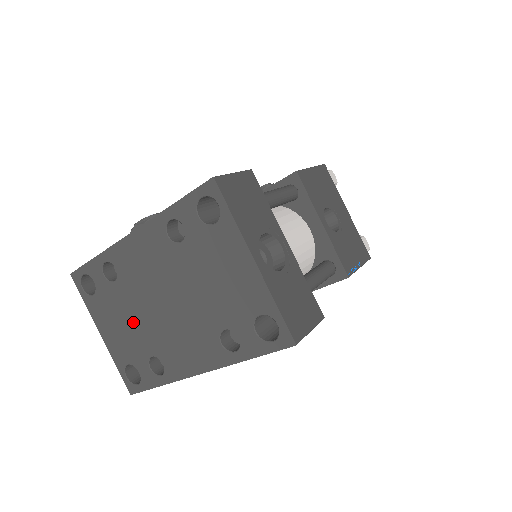
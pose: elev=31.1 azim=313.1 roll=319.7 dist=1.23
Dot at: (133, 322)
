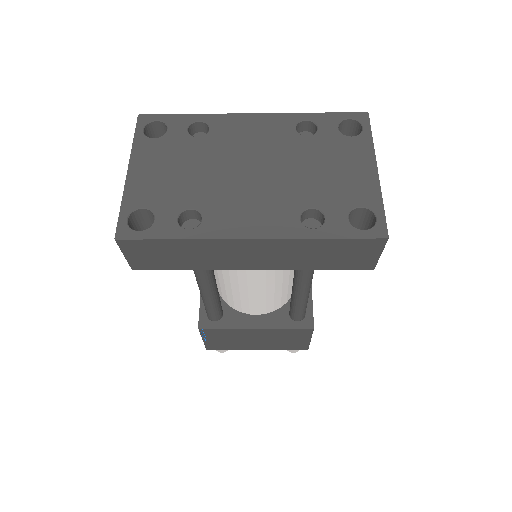
Dot at: (192, 173)
